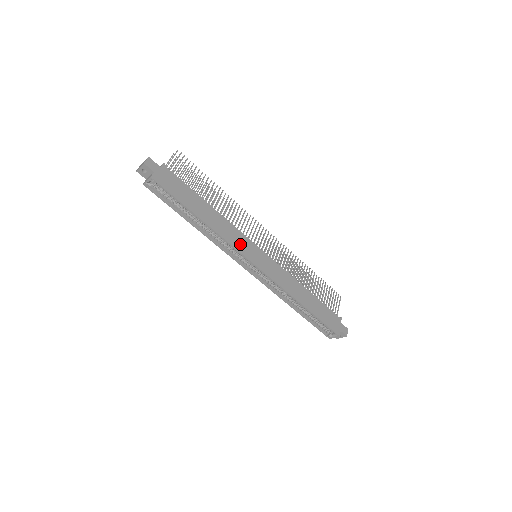
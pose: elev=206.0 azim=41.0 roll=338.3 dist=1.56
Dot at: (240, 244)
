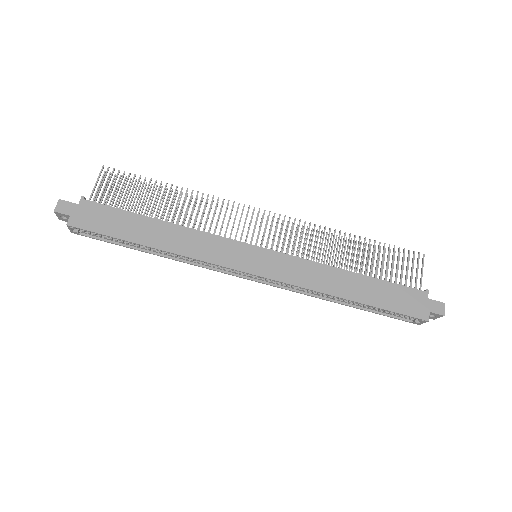
Dot at: (220, 254)
